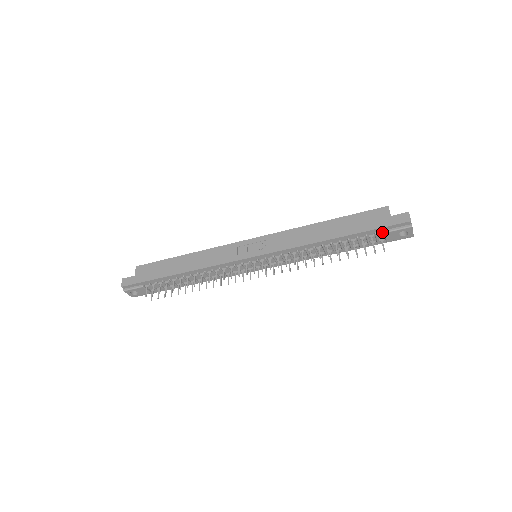
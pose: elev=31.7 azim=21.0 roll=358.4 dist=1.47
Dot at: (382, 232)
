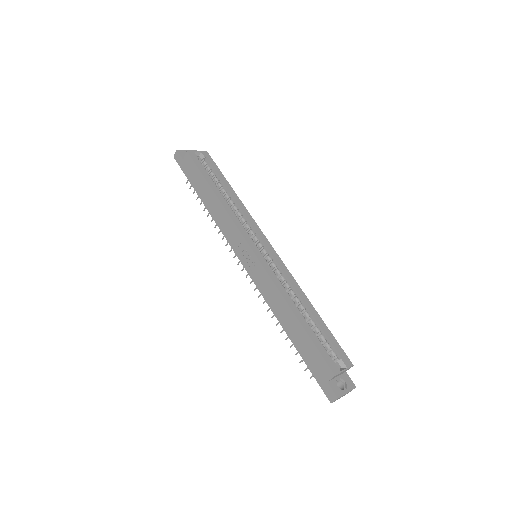
Dot at: occluded
